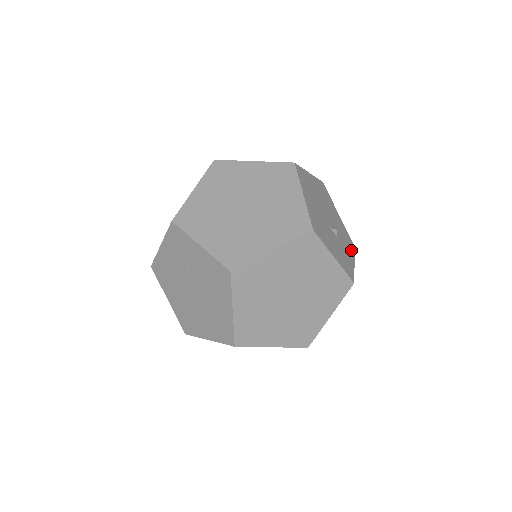
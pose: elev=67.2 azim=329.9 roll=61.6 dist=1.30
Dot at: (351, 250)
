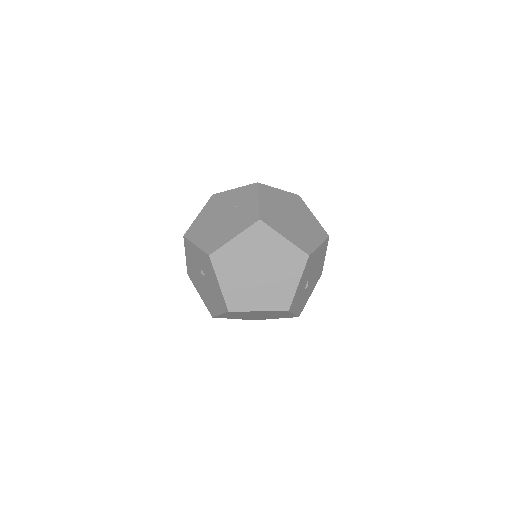
Dot at: (298, 311)
